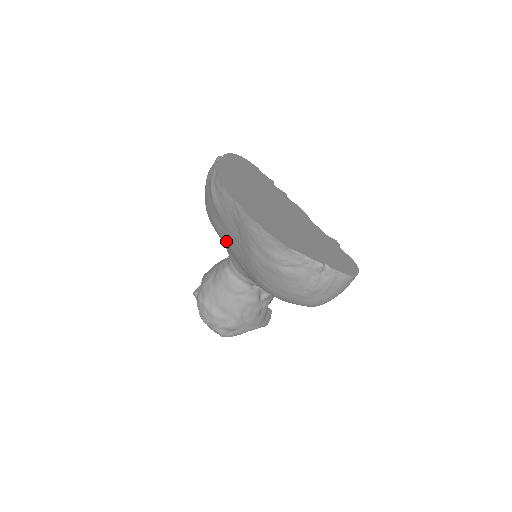
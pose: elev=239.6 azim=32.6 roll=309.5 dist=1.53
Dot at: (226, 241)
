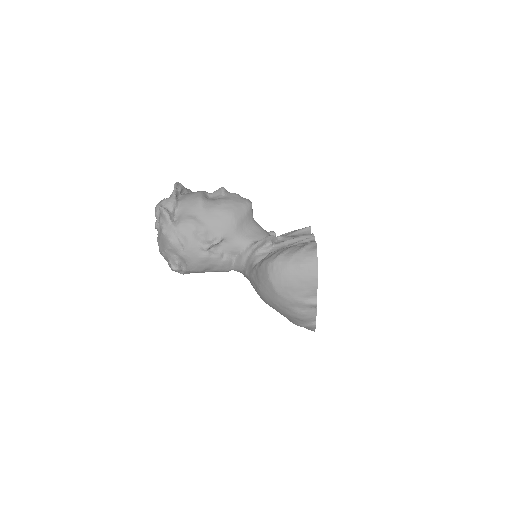
Dot at: occluded
